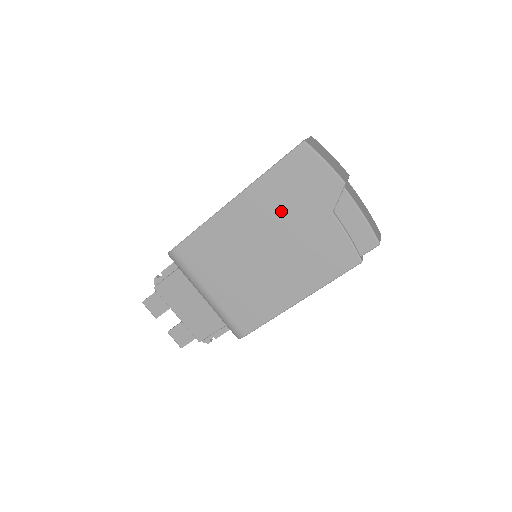
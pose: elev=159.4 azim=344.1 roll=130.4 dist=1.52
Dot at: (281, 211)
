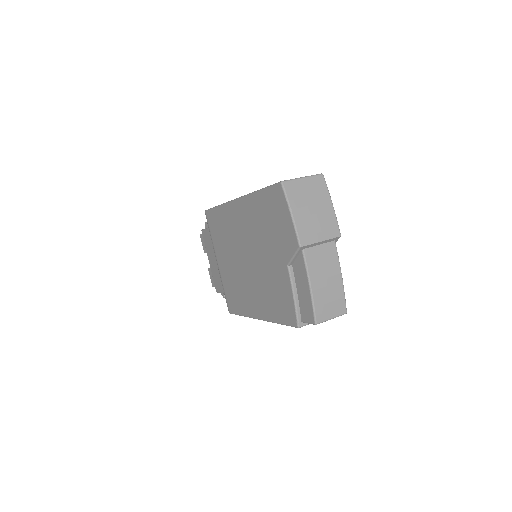
Dot at: (259, 234)
